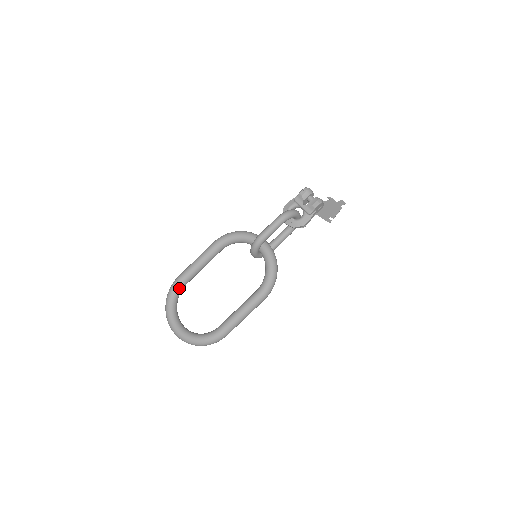
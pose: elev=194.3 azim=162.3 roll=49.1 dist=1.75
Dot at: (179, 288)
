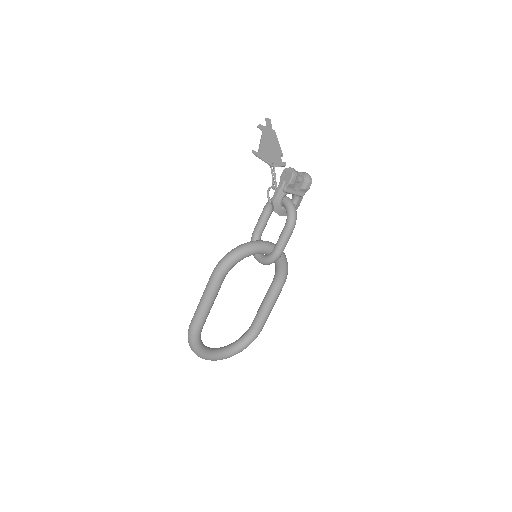
Dot at: occluded
